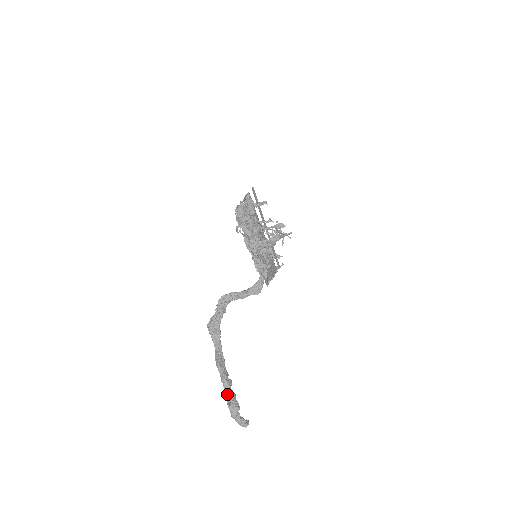
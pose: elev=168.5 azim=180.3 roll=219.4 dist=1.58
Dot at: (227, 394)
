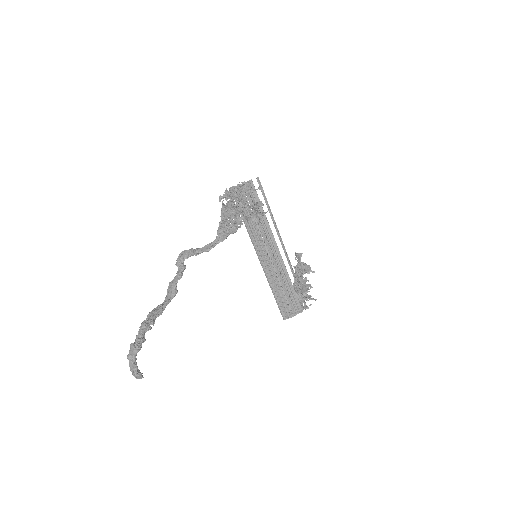
Dot at: occluded
